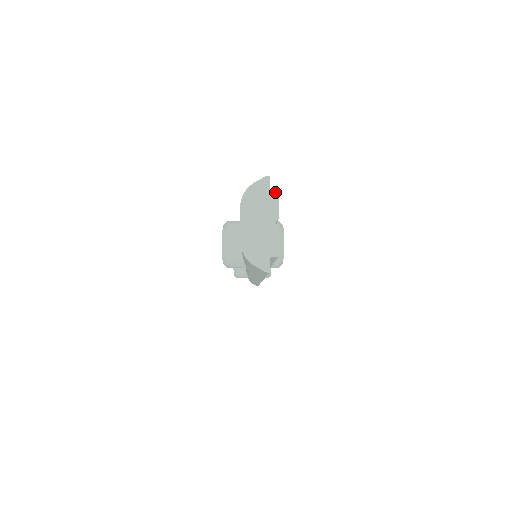
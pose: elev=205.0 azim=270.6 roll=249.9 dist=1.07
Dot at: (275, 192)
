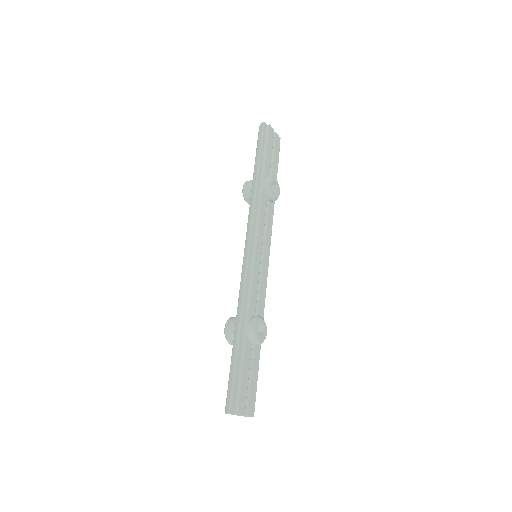
Dot at: (237, 414)
